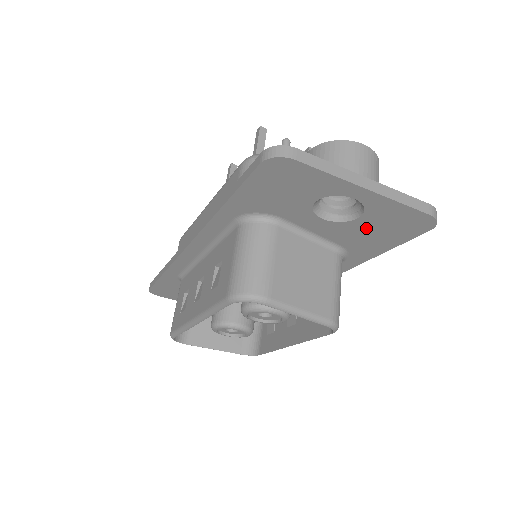
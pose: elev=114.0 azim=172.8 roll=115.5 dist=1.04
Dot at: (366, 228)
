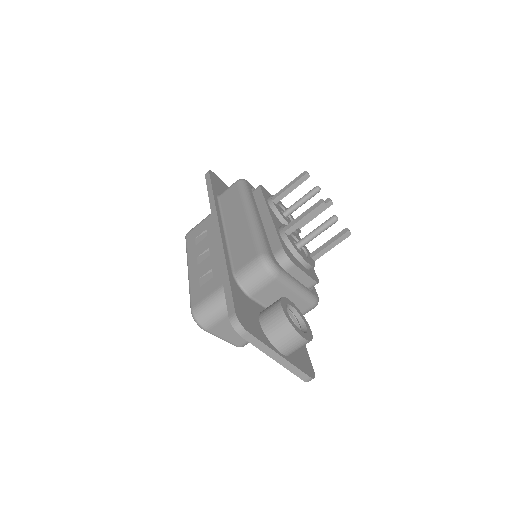
Dot at: occluded
